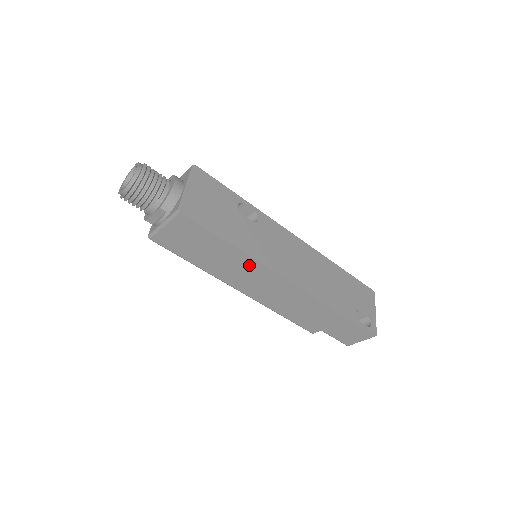
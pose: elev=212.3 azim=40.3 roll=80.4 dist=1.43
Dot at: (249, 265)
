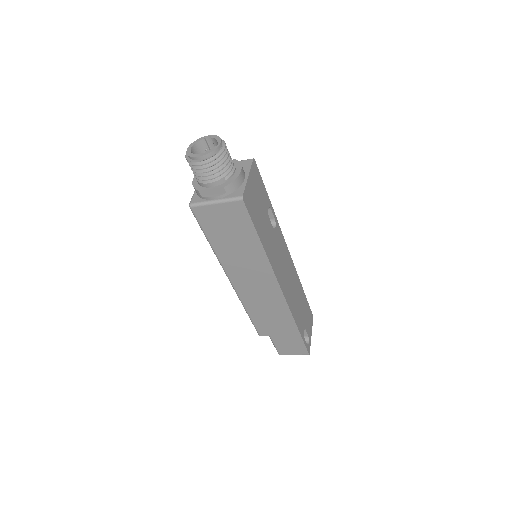
Dot at: (260, 265)
